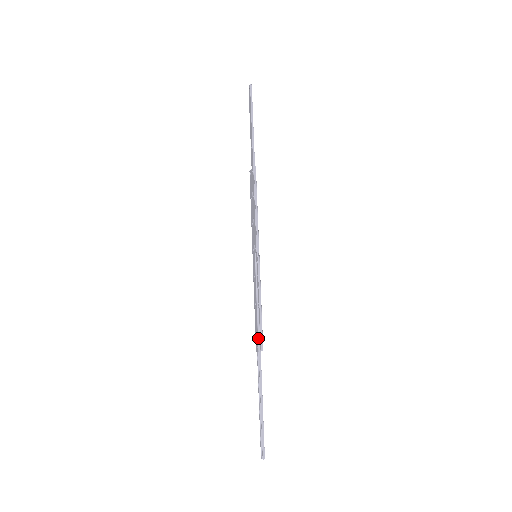
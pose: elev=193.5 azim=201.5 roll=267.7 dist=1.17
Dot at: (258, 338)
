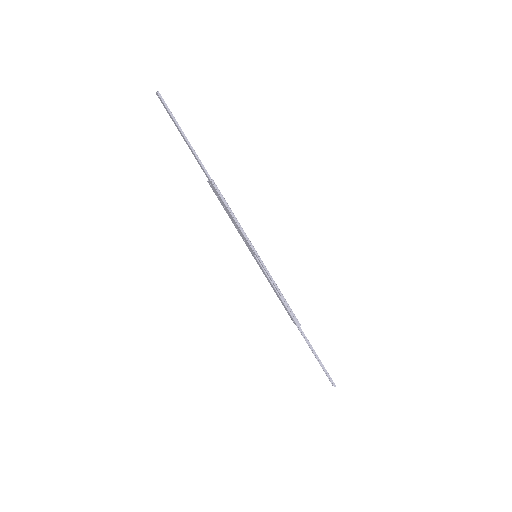
Dot at: (291, 316)
